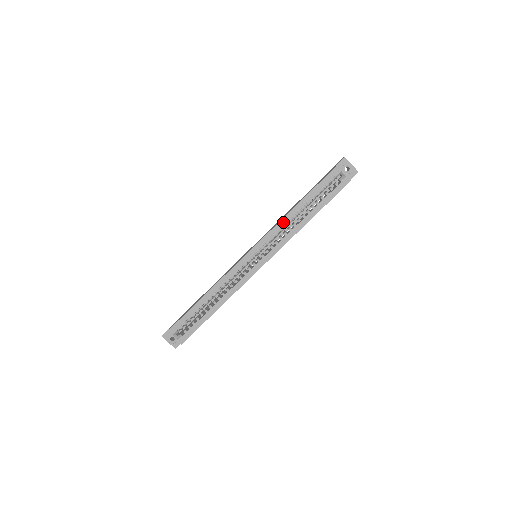
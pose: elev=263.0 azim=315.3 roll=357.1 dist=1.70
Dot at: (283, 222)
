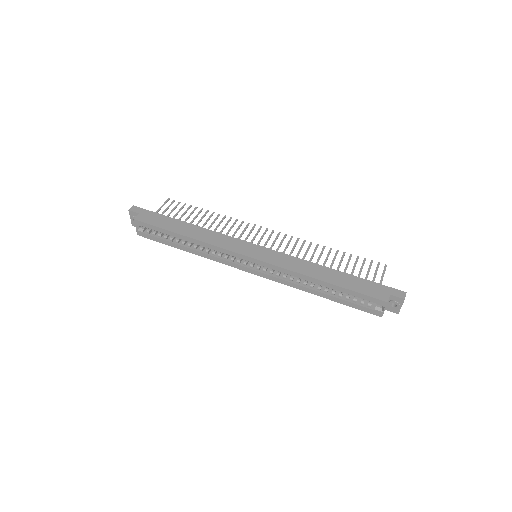
Dot at: (299, 276)
